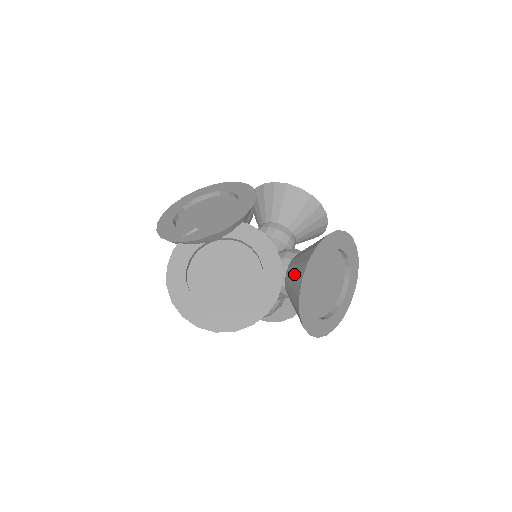
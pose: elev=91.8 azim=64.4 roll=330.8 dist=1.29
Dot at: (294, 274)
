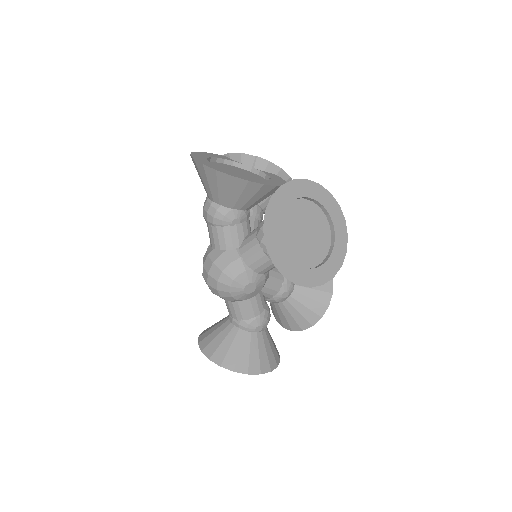
Dot at: occluded
